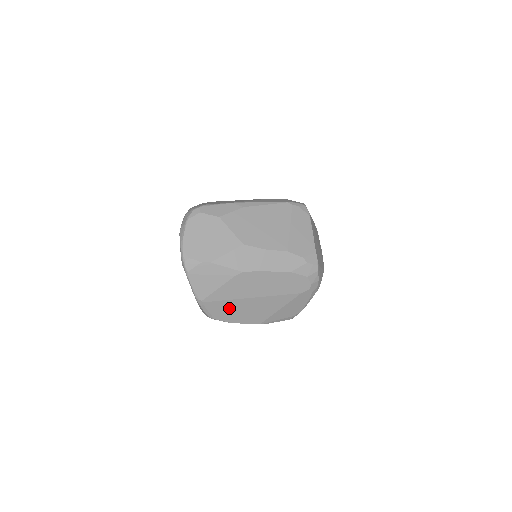
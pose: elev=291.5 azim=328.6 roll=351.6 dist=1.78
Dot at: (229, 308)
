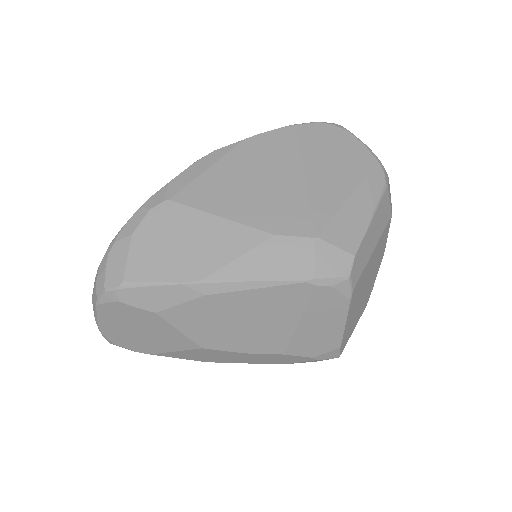
Dot at: occluded
